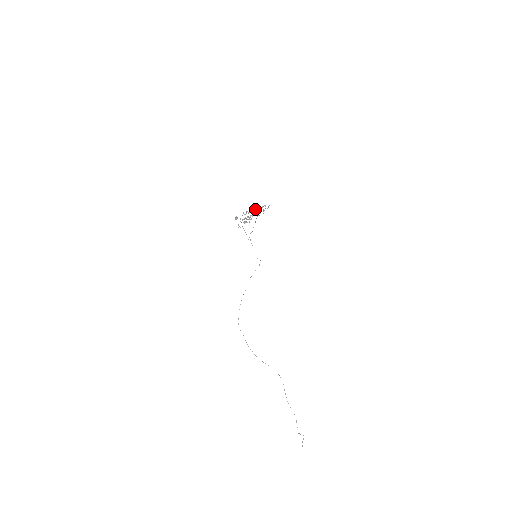
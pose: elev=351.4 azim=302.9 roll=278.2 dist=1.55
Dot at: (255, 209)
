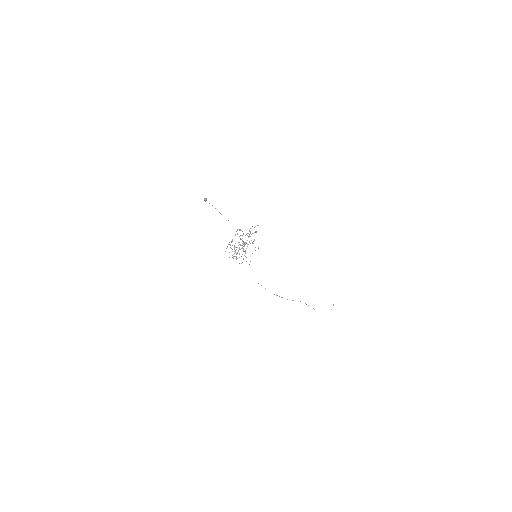
Dot at: (243, 243)
